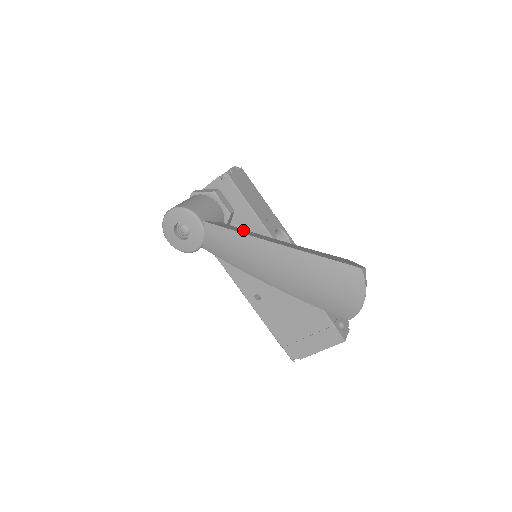
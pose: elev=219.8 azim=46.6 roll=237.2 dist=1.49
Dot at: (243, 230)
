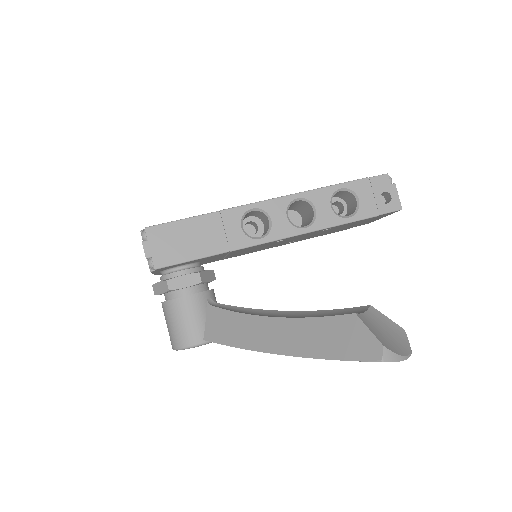
Dot at: (236, 322)
